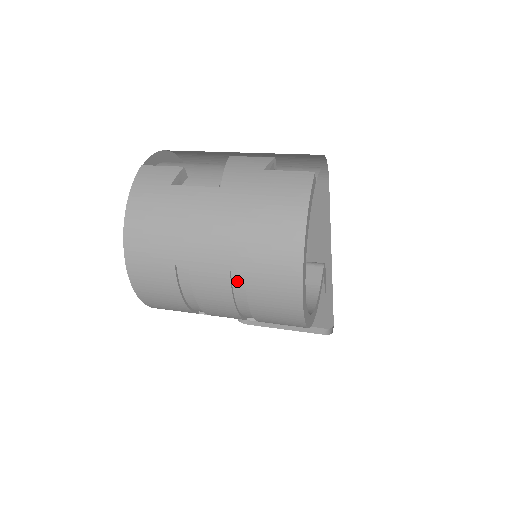
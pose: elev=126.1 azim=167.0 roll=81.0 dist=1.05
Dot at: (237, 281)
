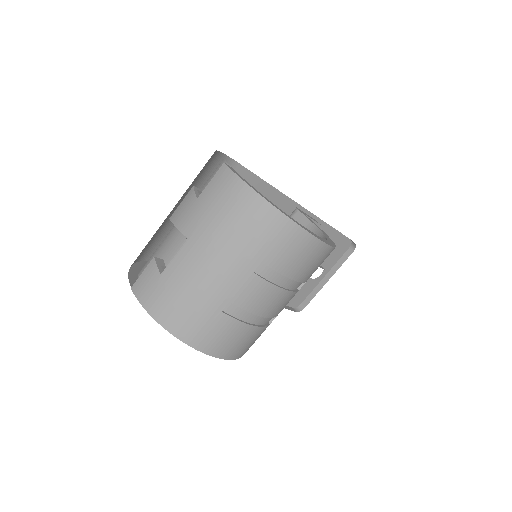
Dot at: (264, 273)
